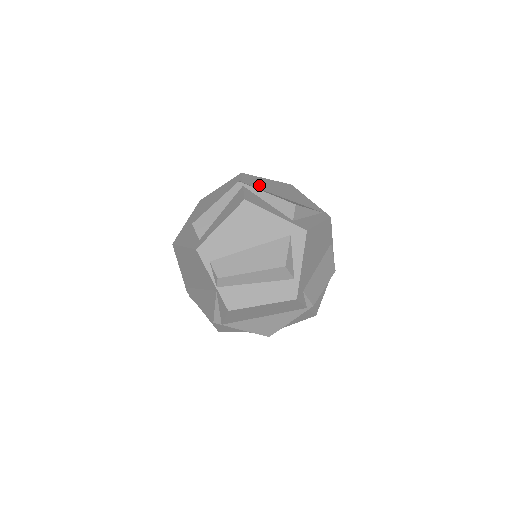
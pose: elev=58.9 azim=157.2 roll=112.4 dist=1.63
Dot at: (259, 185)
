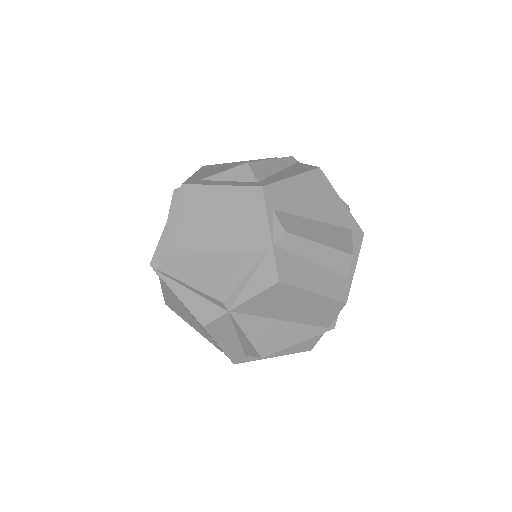
Dot at: occluded
